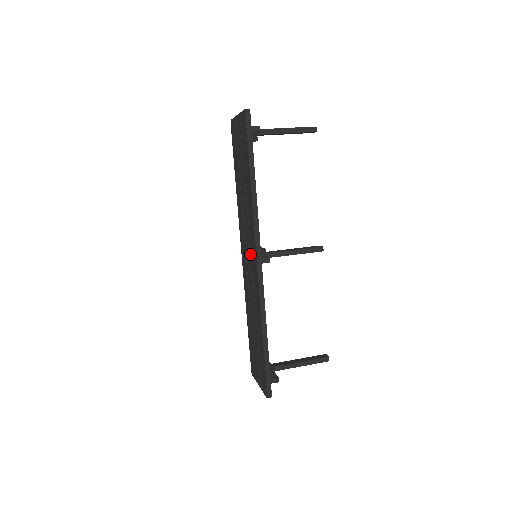
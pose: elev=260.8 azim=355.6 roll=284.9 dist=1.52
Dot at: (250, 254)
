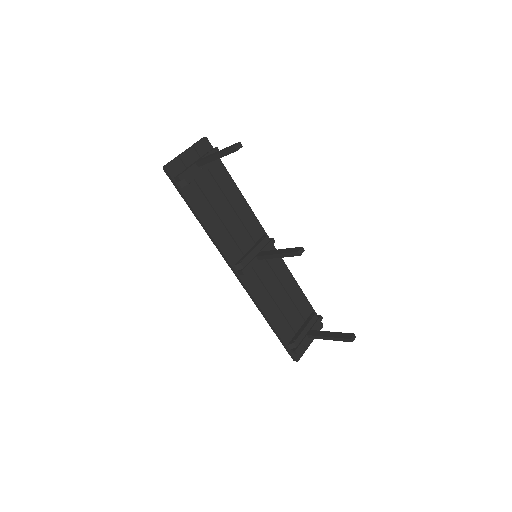
Dot at: occluded
